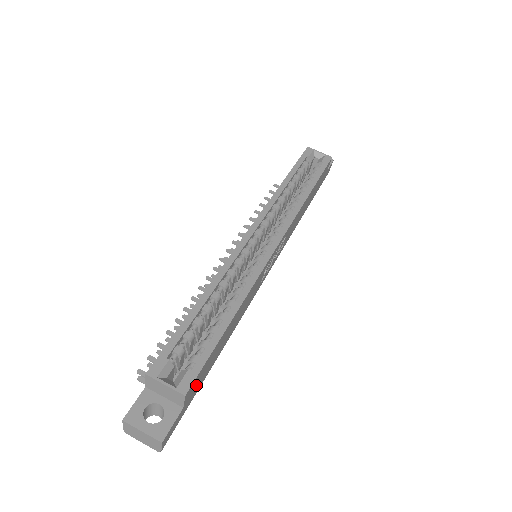
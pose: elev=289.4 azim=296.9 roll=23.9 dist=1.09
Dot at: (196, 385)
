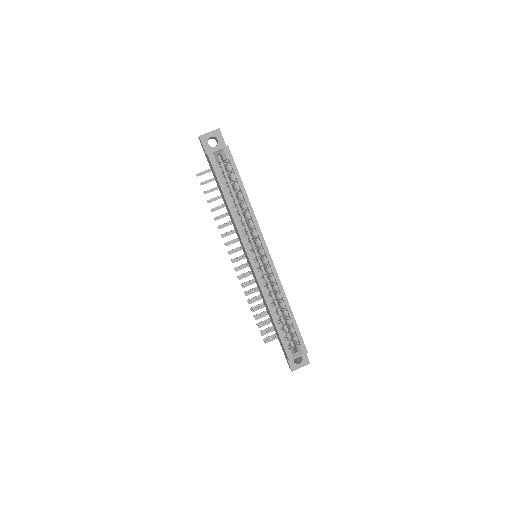
Dot at: occluded
